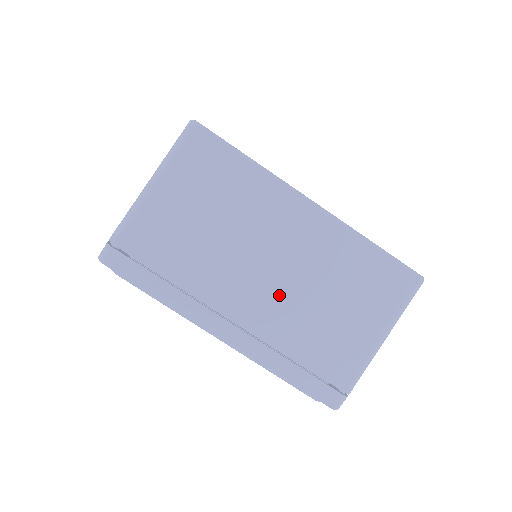
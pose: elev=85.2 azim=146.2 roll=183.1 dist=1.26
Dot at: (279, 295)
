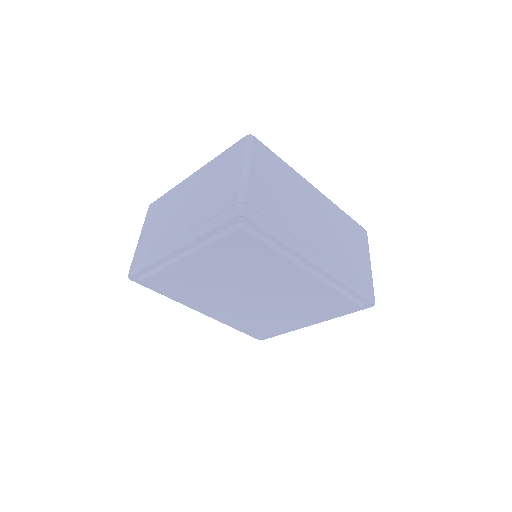
Dot at: (192, 209)
